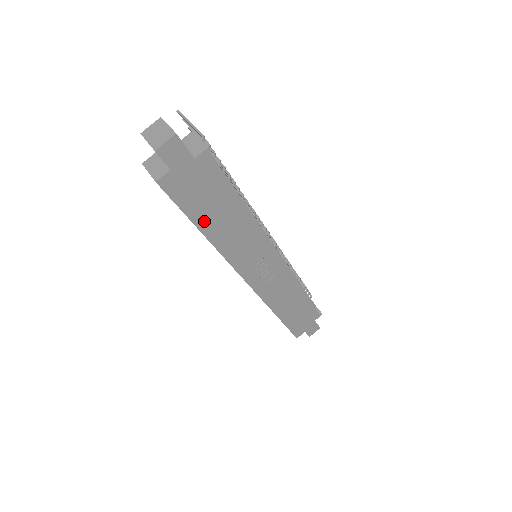
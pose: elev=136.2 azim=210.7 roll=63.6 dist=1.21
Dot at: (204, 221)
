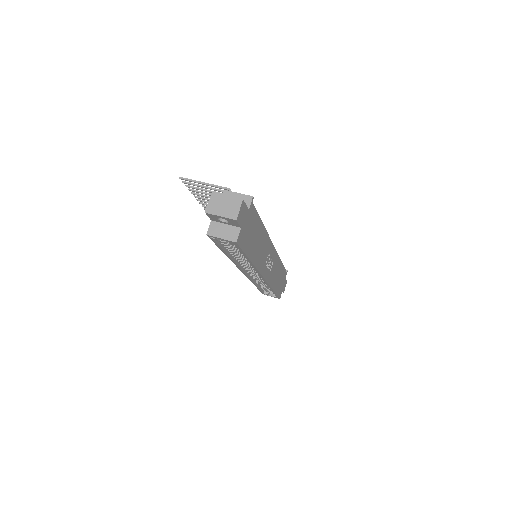
Dot at: (251, 251)
